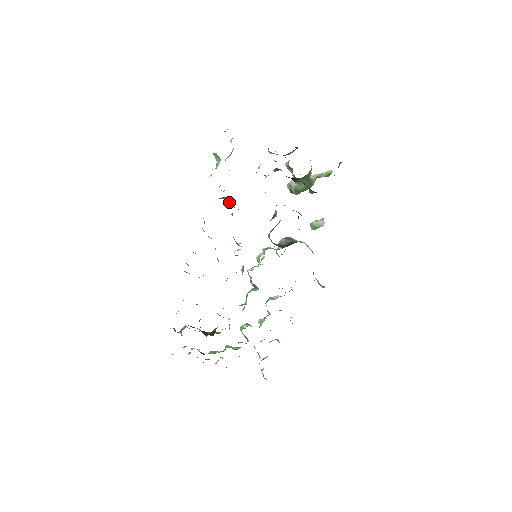
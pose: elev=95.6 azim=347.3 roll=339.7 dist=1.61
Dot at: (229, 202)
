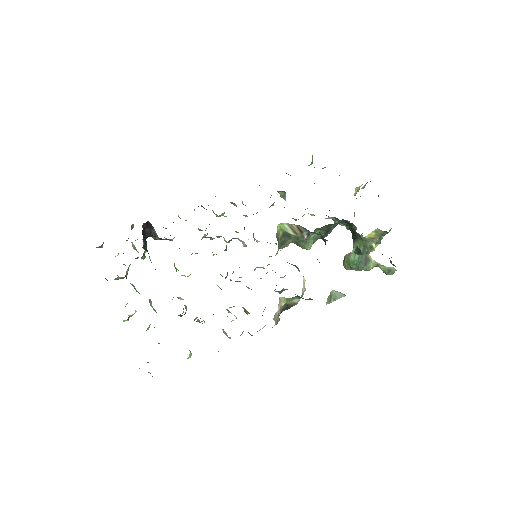
Dot at: occluded
